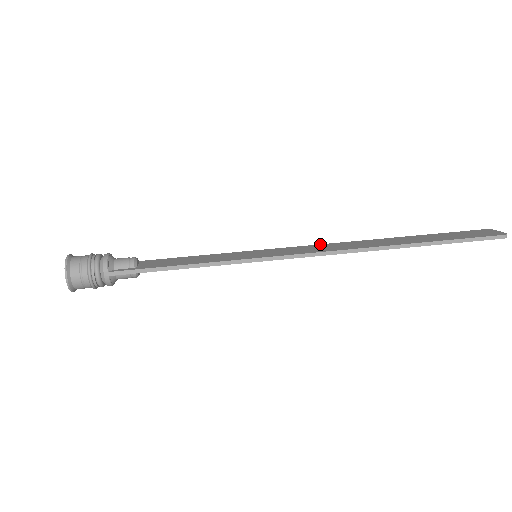
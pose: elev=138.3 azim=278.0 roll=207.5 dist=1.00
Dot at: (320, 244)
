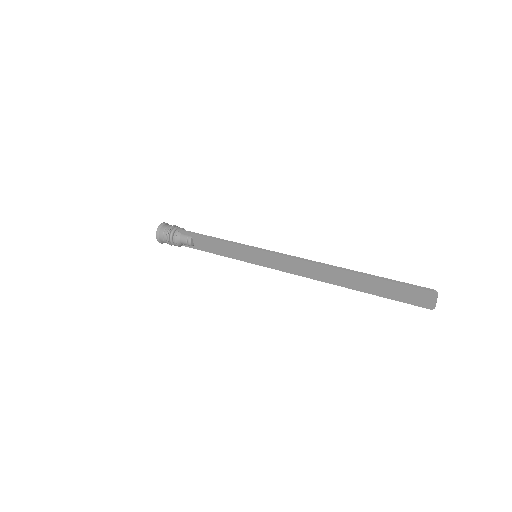
Dot at: (299, 273)
